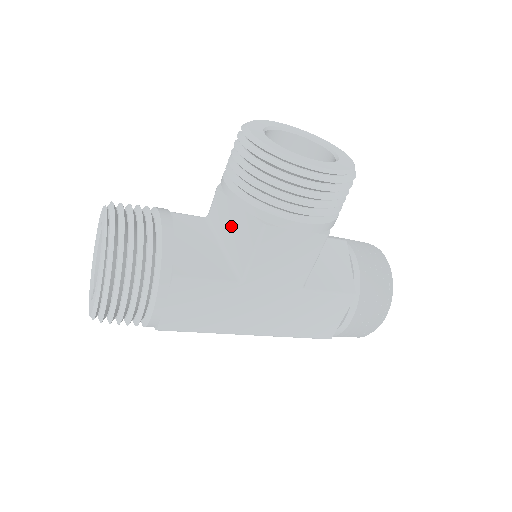
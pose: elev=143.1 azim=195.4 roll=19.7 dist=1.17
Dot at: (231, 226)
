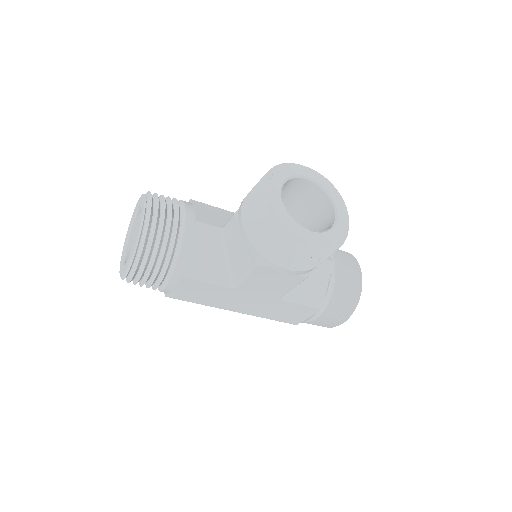
Dot at: (236, 247)
